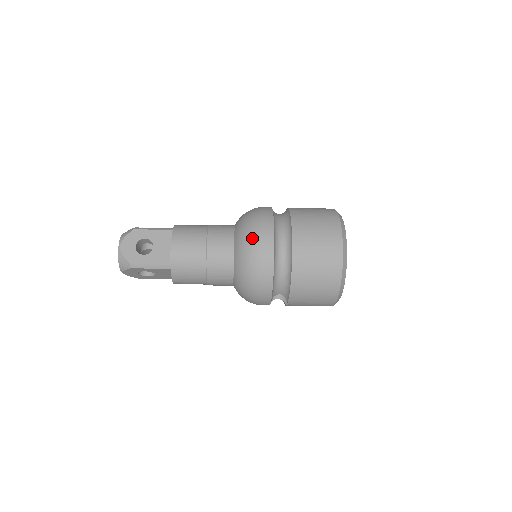
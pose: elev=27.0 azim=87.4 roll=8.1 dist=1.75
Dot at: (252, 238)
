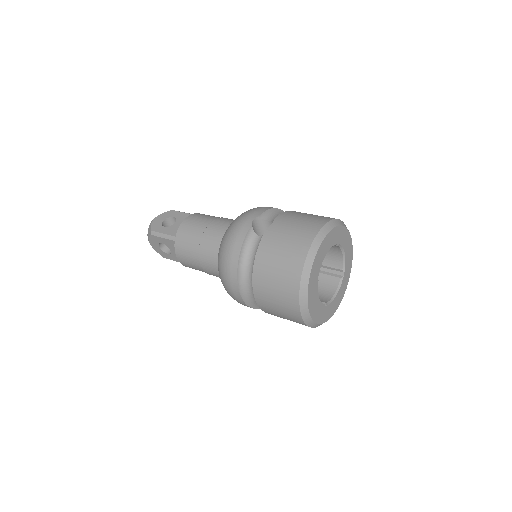
Dot at: (225, 288)
